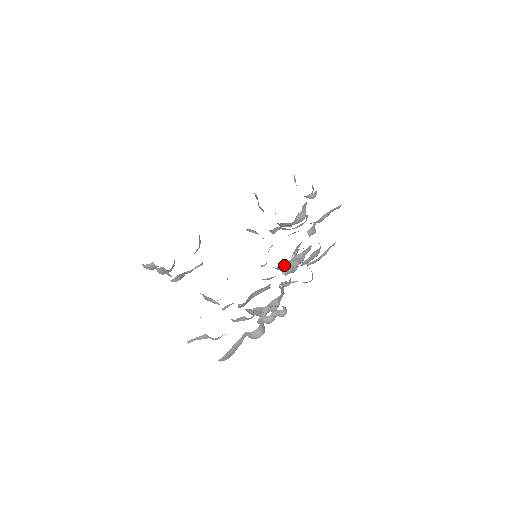
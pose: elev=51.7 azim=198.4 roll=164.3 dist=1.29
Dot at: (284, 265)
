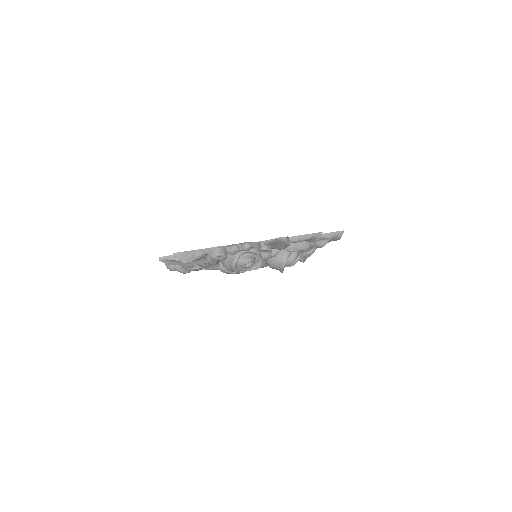
Dot at: (275, 256)
